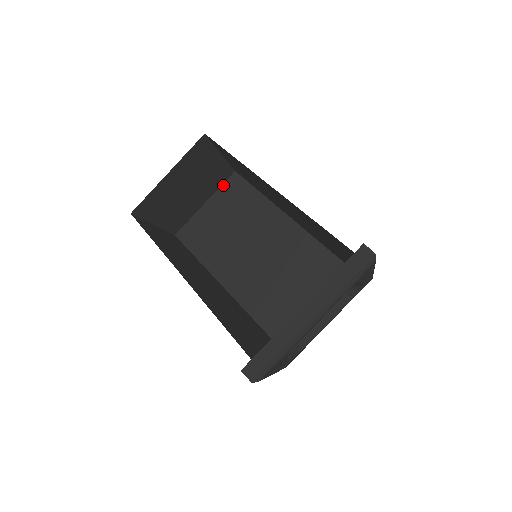
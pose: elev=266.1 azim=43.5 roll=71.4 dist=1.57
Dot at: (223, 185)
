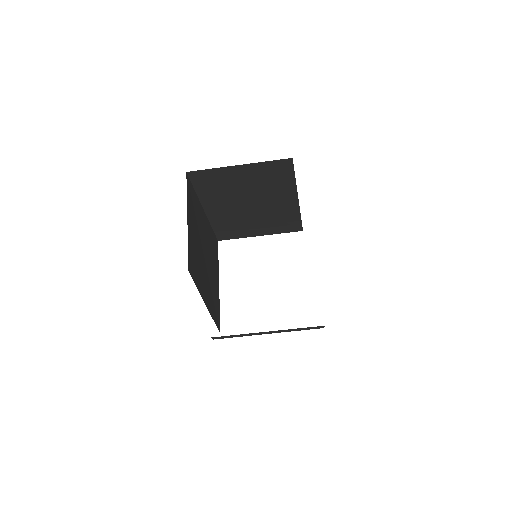
Dot at: (270, 162)
